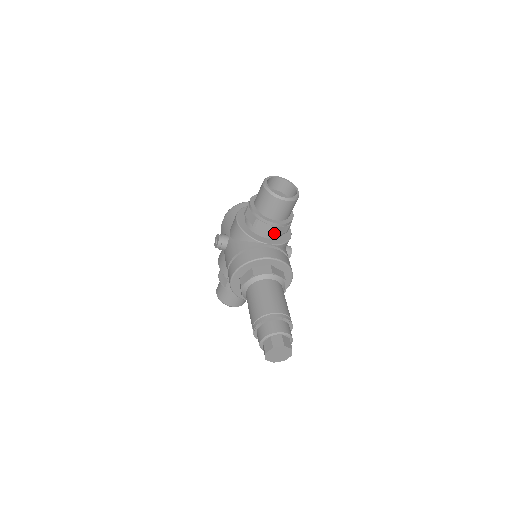
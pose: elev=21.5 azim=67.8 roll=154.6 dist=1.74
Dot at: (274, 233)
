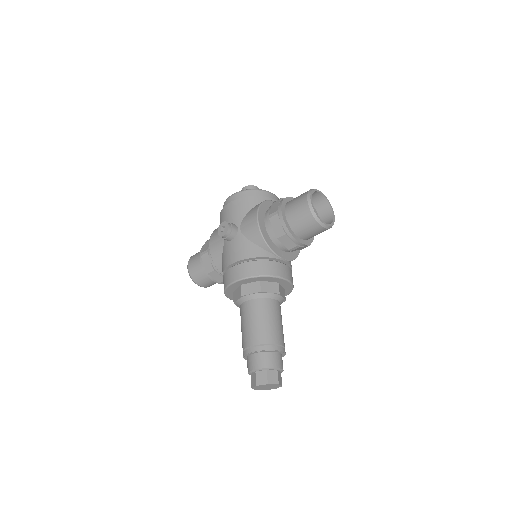
Dot at: (293, 250)
